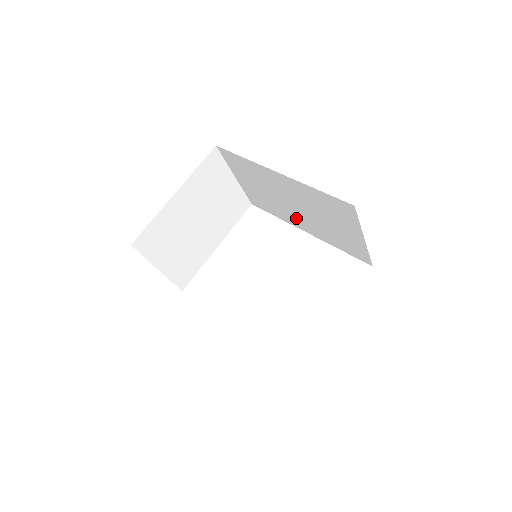
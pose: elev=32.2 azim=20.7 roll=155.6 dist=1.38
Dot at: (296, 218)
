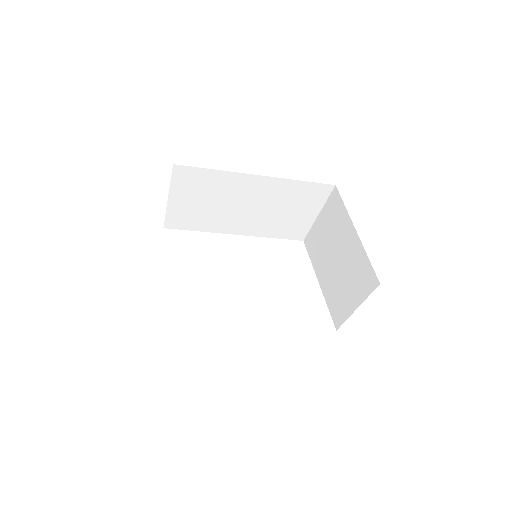
Dot at: (236, 222)
